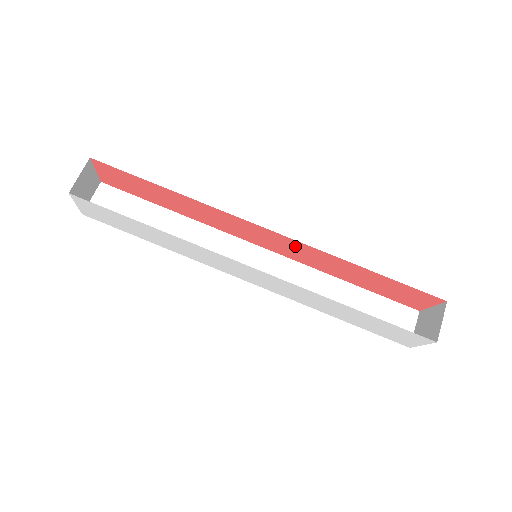
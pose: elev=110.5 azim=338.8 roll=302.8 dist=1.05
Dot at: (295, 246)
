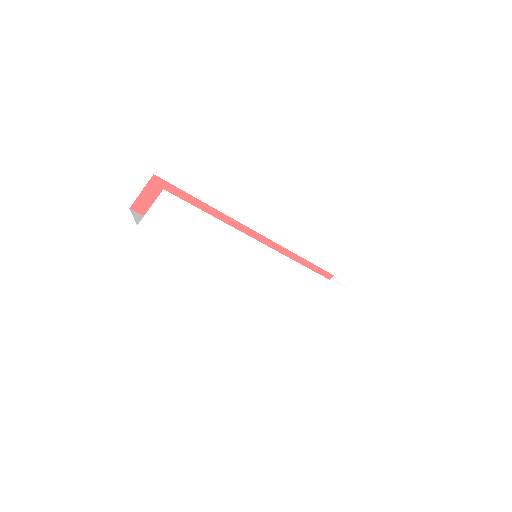
Dot at: occluded
